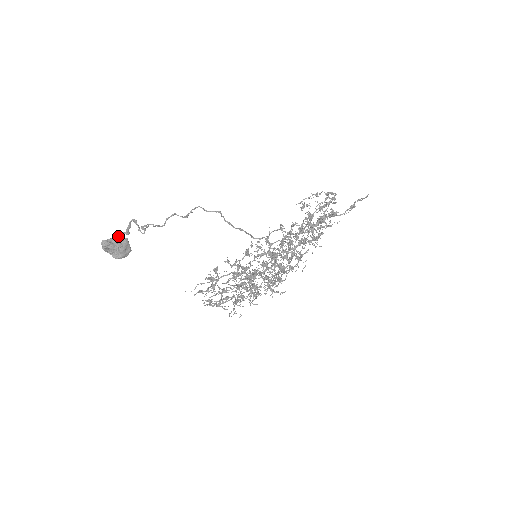
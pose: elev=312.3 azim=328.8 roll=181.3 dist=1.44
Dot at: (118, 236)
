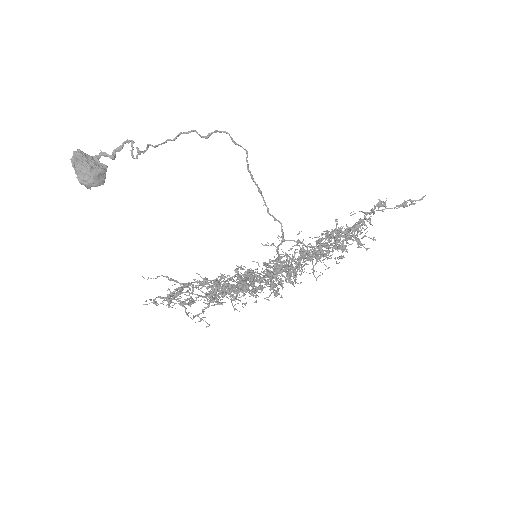
Dot at: (98, 157)
